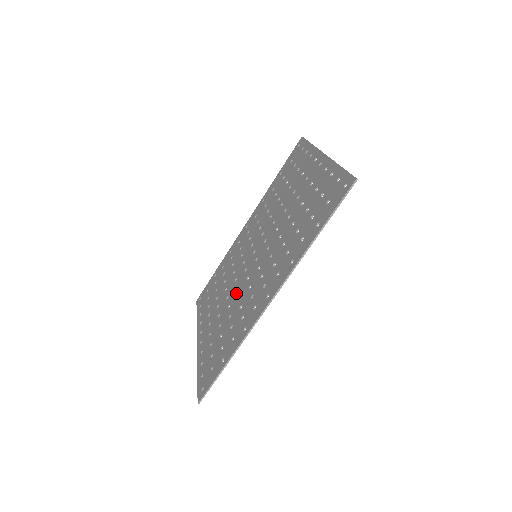
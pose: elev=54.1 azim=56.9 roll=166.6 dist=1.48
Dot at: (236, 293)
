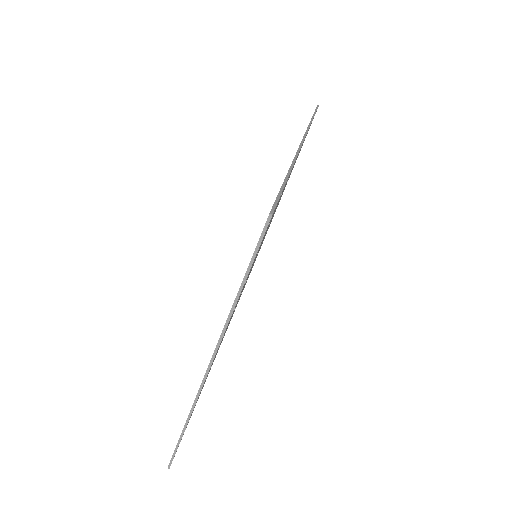
Dot at: occluded
